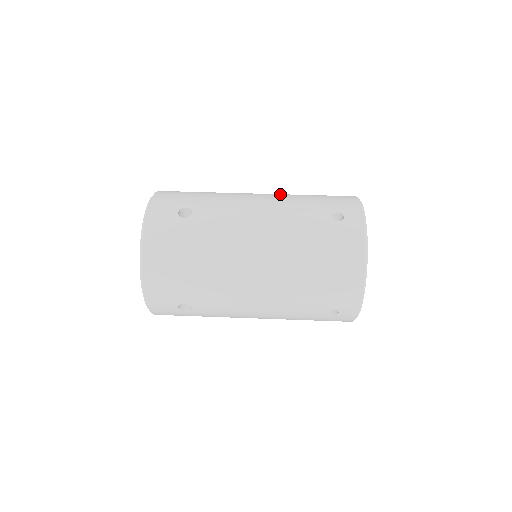
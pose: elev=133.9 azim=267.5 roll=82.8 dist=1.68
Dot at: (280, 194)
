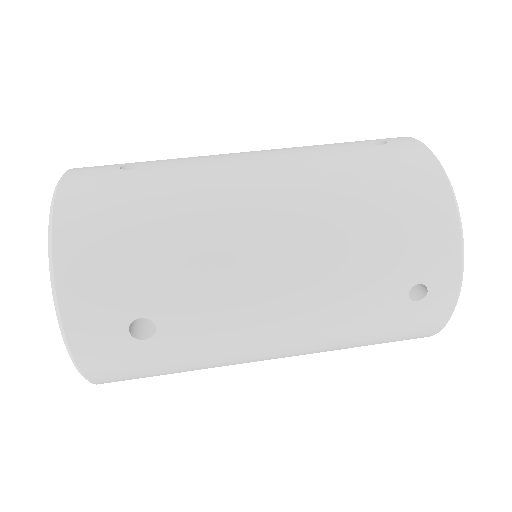
Dot at: occluded
